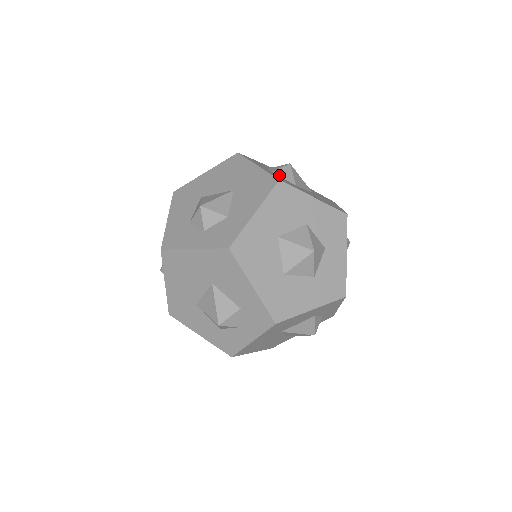
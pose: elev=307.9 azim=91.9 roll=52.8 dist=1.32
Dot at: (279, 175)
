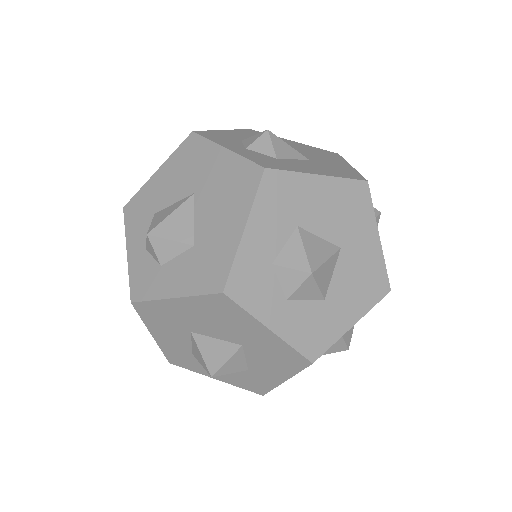
Dot at: (298, 299)
